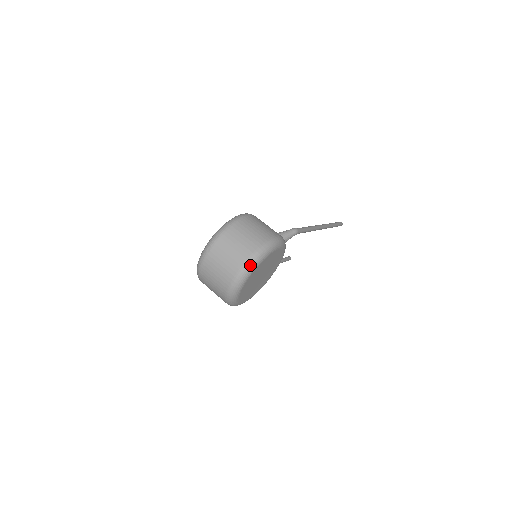
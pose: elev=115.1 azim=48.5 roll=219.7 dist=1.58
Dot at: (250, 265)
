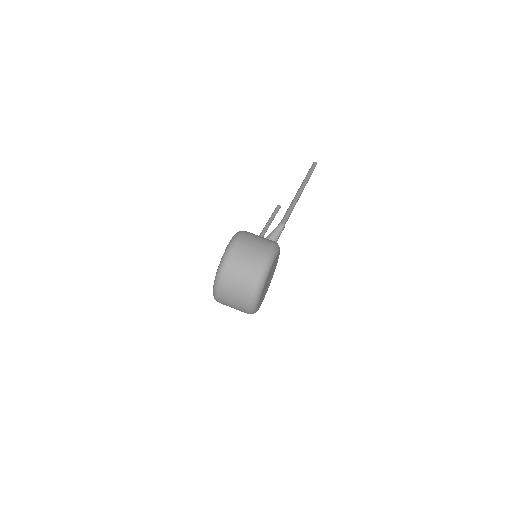
Dot at: (258, 288)
